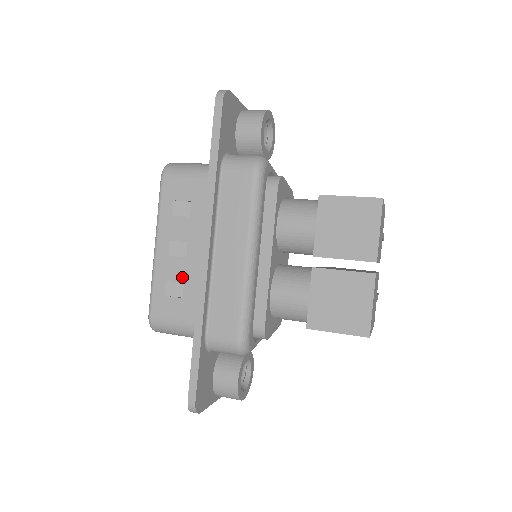
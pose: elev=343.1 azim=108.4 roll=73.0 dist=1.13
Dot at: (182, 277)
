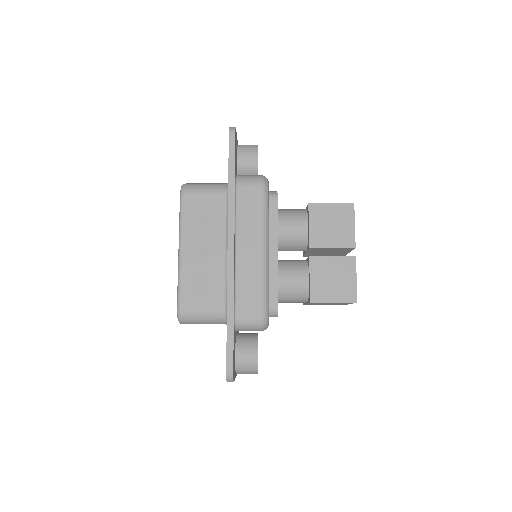
Dot at: (207, 272)
